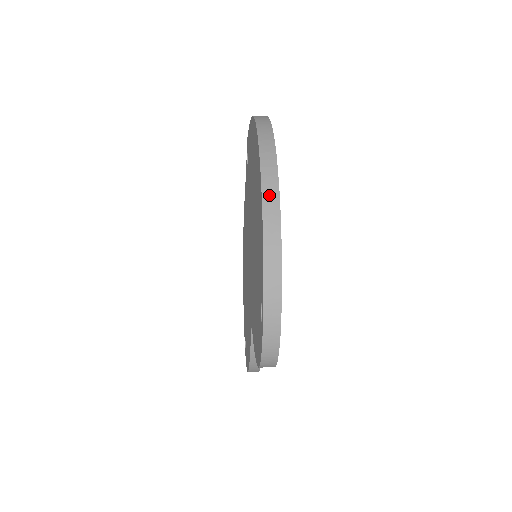
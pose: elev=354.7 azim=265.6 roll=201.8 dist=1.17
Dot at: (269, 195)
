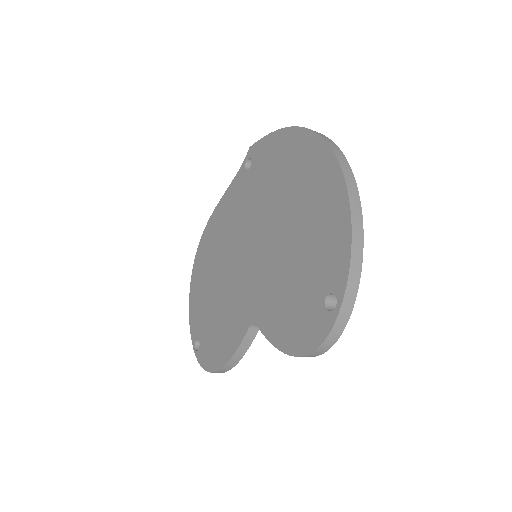
Dot at: (354, 198)
